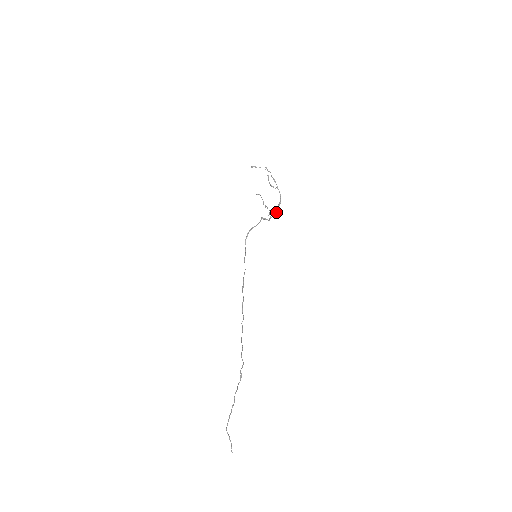
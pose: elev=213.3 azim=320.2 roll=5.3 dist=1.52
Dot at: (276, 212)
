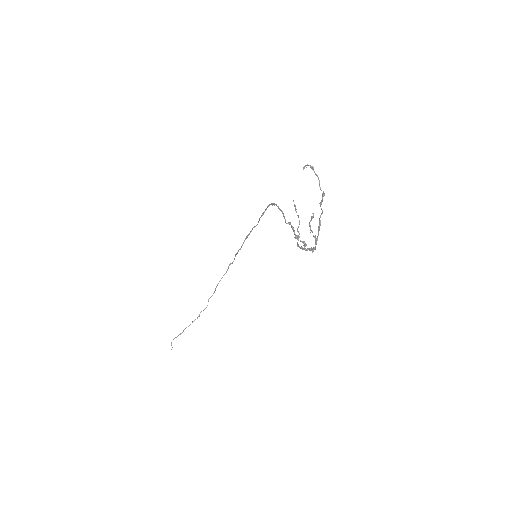
Dot at: (304, 246)
